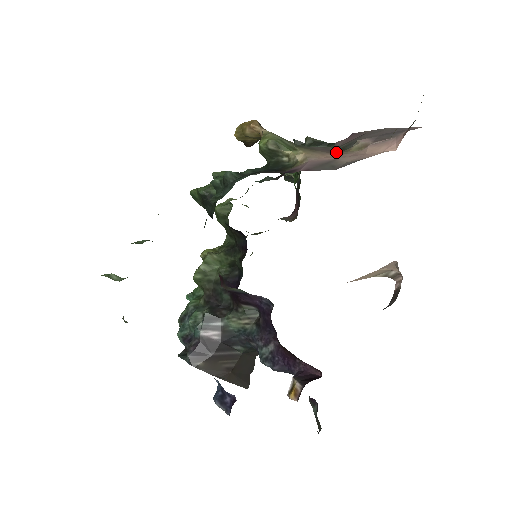
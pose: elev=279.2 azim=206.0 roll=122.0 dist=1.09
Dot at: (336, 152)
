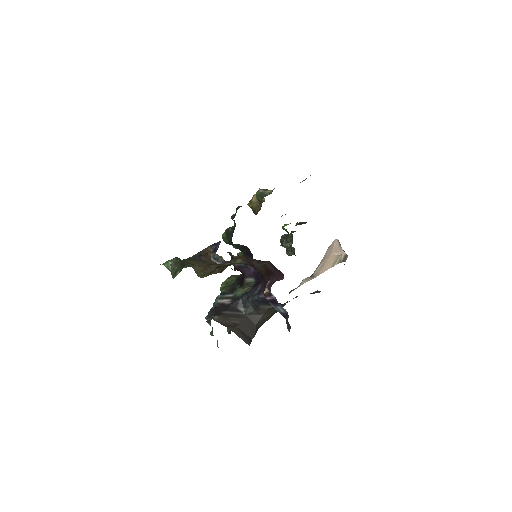
Dot at: occluded
